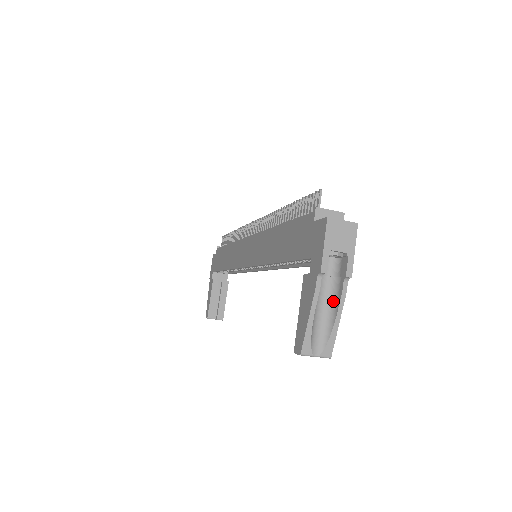
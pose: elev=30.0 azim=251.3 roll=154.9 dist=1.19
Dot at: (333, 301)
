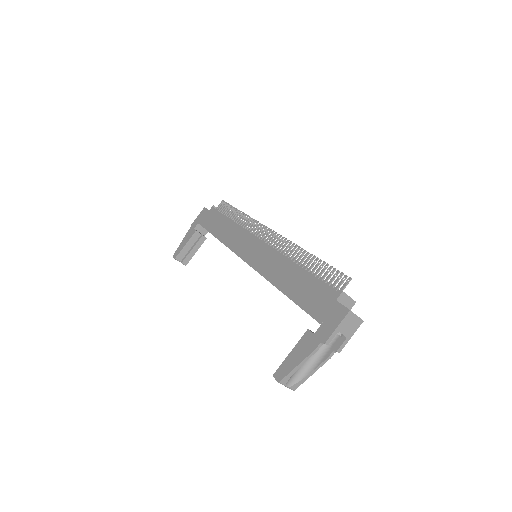
Dot at: (317, 358)
